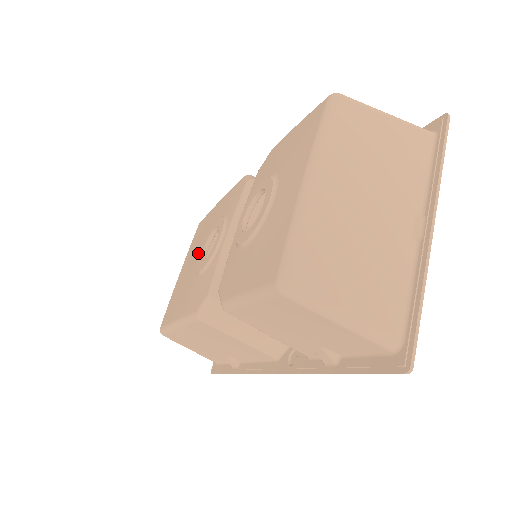
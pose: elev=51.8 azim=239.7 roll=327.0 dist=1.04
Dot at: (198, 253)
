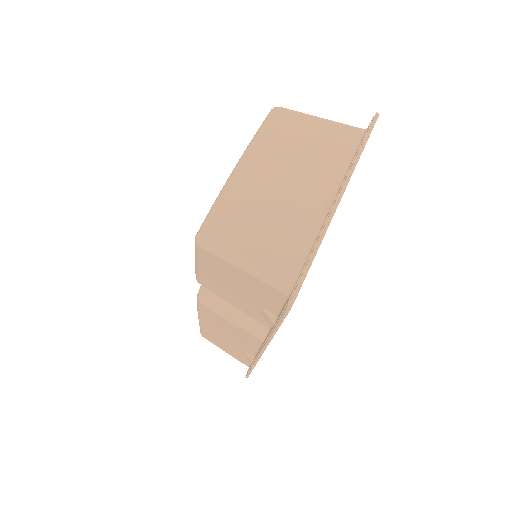
Dot at: occluded
